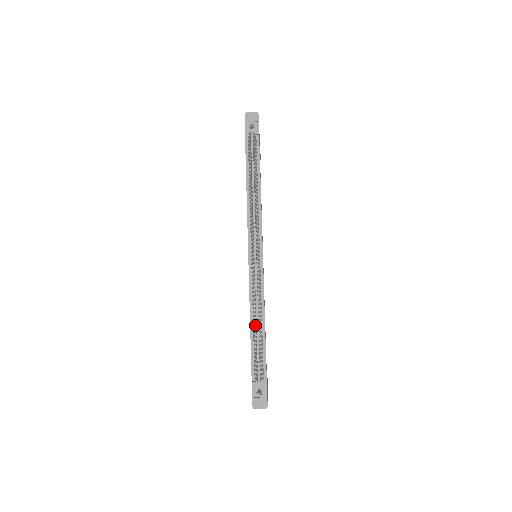
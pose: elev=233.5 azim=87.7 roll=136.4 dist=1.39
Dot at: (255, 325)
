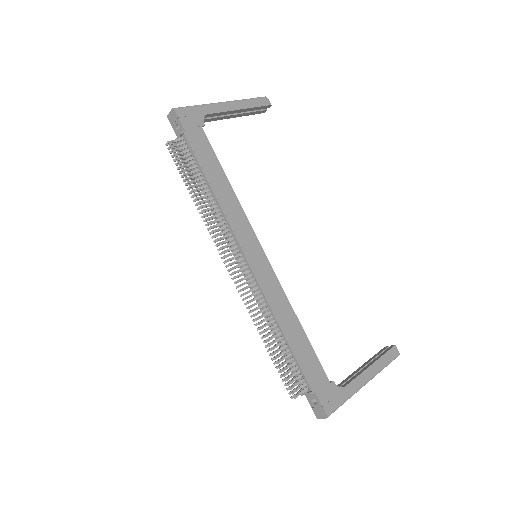
Dot at: occluded
